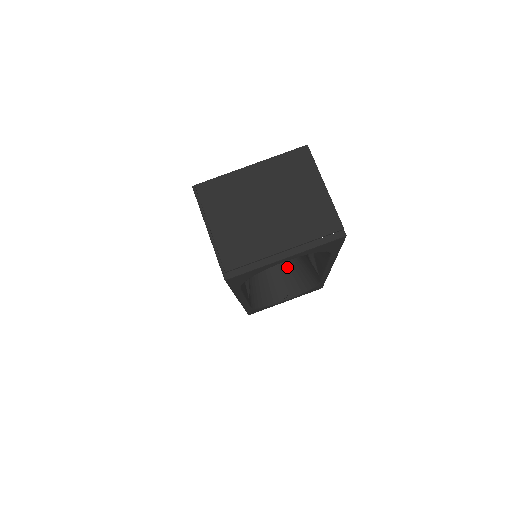
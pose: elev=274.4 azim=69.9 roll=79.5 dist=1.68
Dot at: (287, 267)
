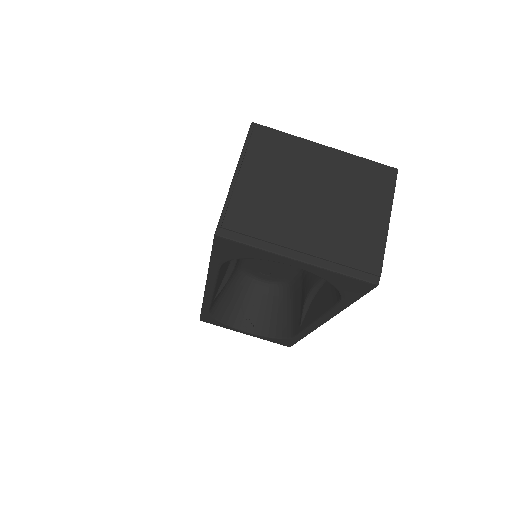
Dot at: (272, 301)
